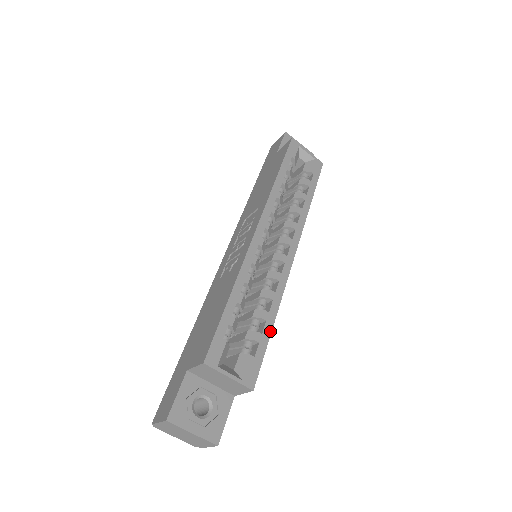
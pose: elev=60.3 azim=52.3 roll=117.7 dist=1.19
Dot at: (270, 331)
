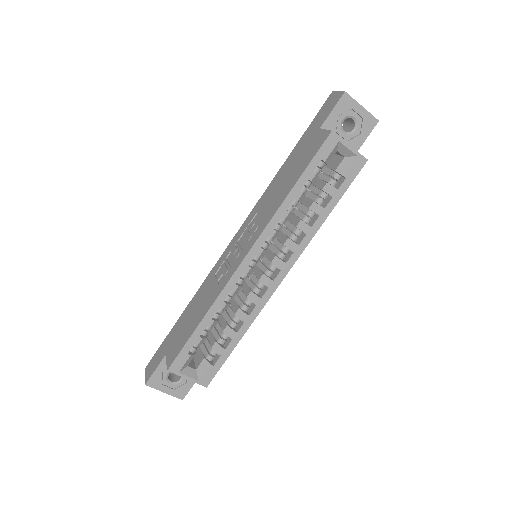
Dot at: (234, 347)
